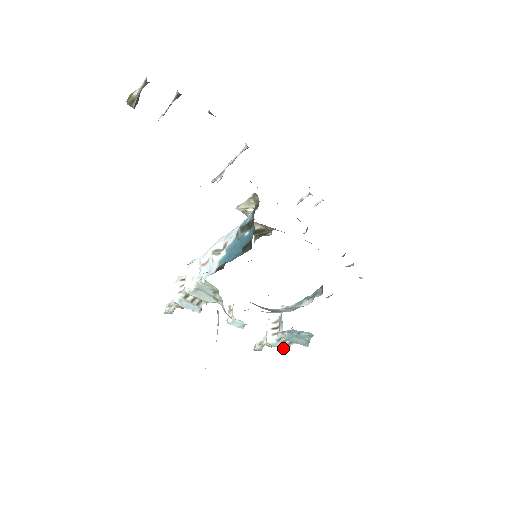
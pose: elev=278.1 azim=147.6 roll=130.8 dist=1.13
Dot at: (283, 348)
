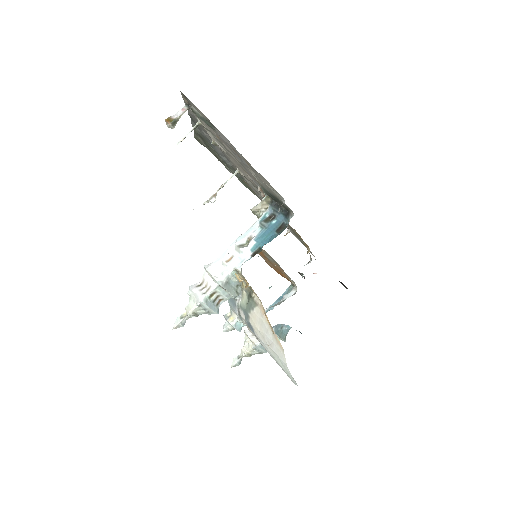
Dot at: (265, 350)
